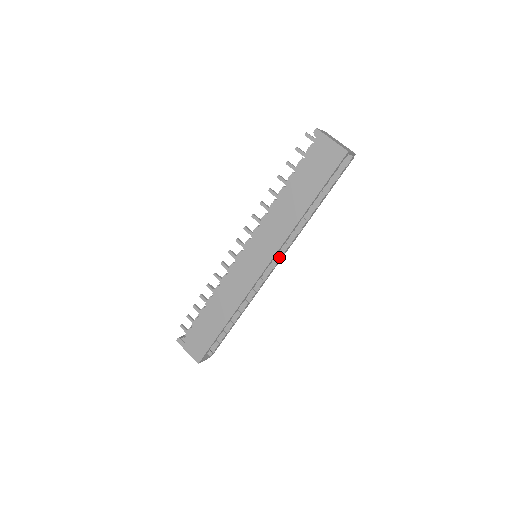
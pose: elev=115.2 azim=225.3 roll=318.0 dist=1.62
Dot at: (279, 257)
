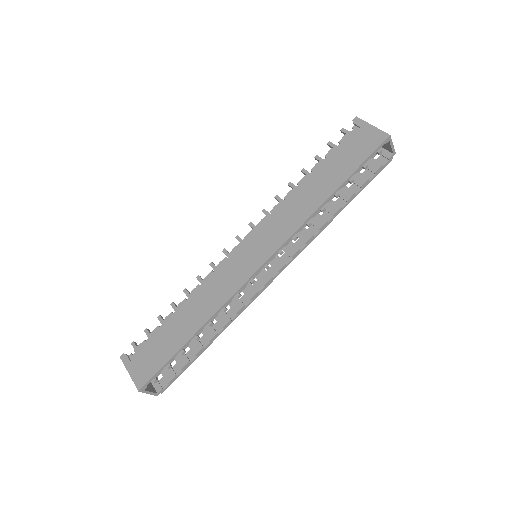
Dot at: (284, 262)
